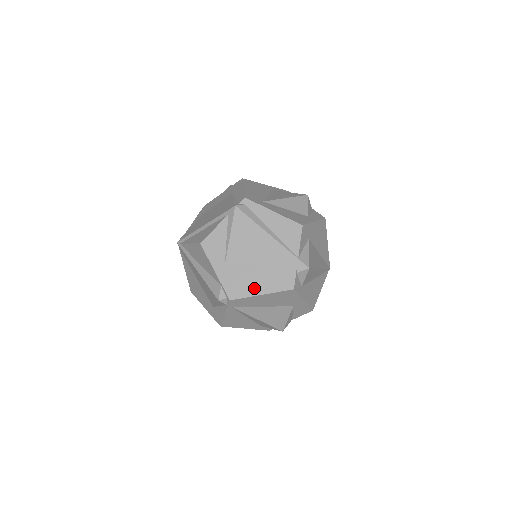
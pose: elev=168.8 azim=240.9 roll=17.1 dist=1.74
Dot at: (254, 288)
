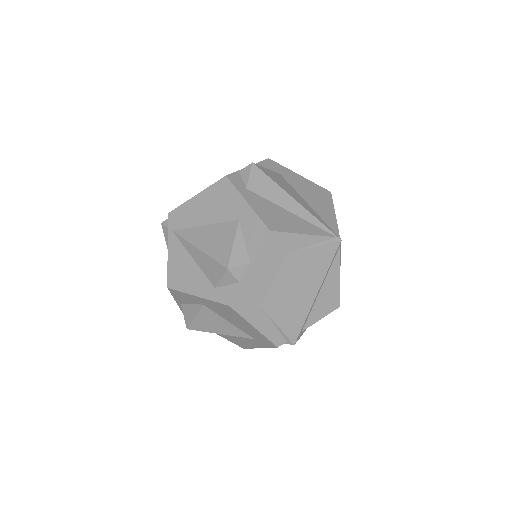
Dot at: occluded
